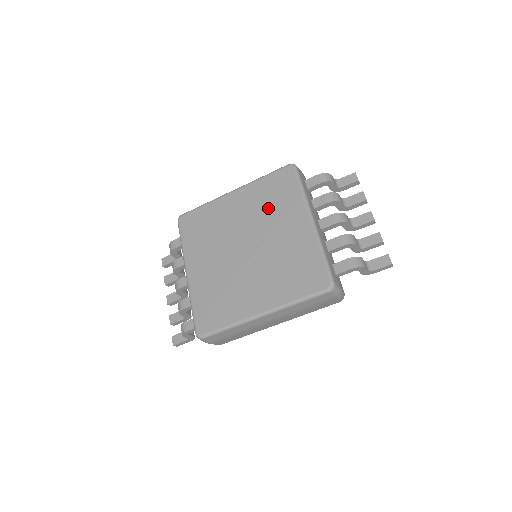
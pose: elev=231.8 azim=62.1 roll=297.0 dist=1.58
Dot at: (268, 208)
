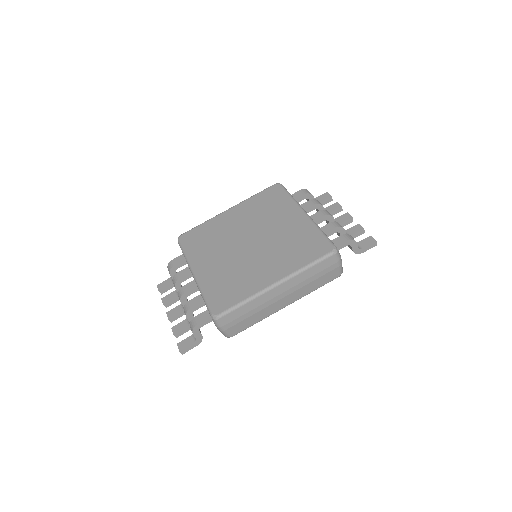
Dot at: (264, 213)
